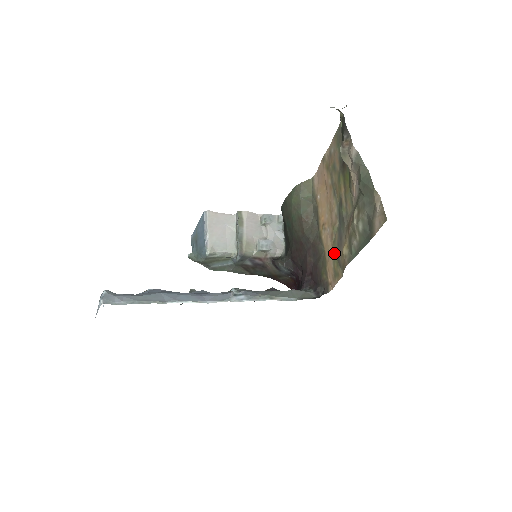
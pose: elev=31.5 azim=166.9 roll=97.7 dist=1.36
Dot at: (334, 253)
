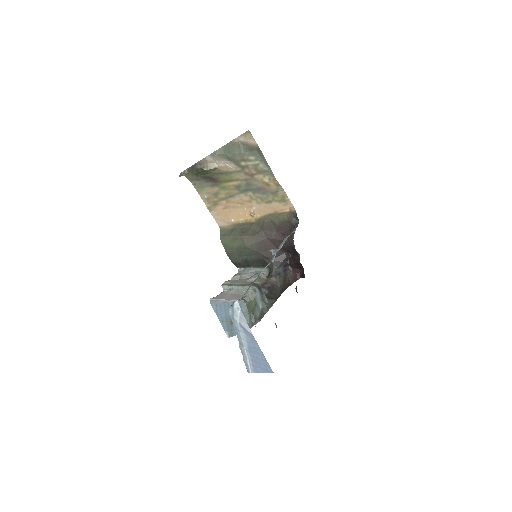
Dot at: (269, 200)
